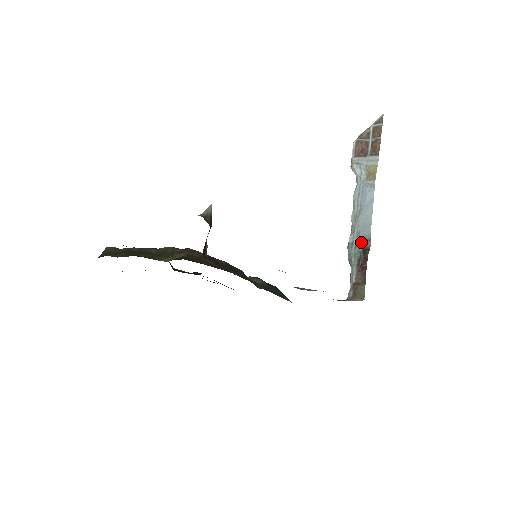
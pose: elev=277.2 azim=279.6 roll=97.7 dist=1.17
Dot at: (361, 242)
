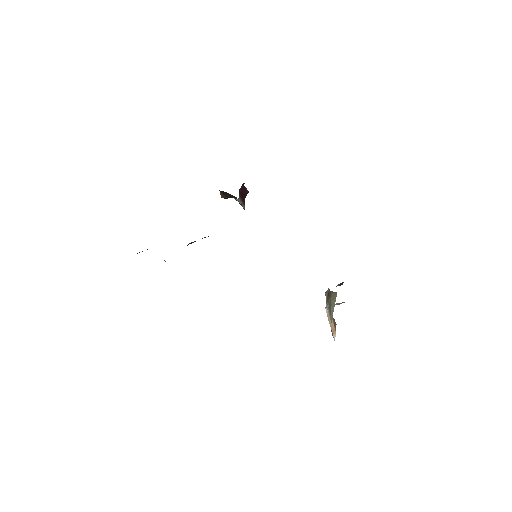
Dot at: occluded
